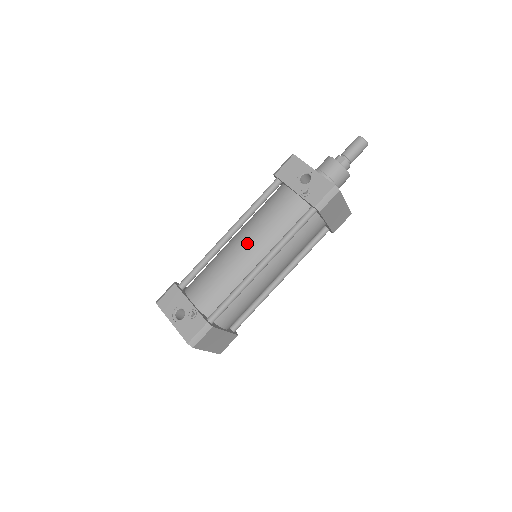
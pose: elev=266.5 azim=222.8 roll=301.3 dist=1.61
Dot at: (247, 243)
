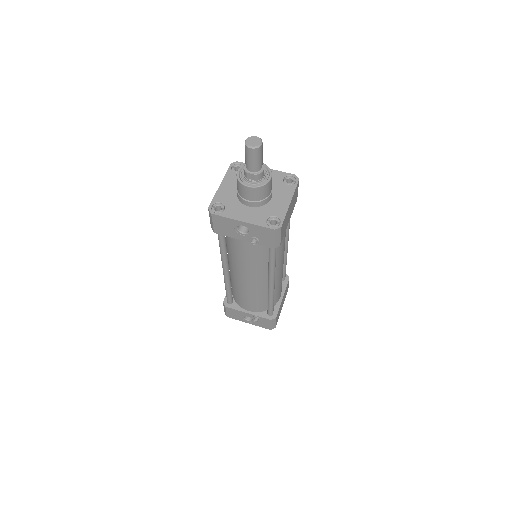
Dot at: (246, 276)
